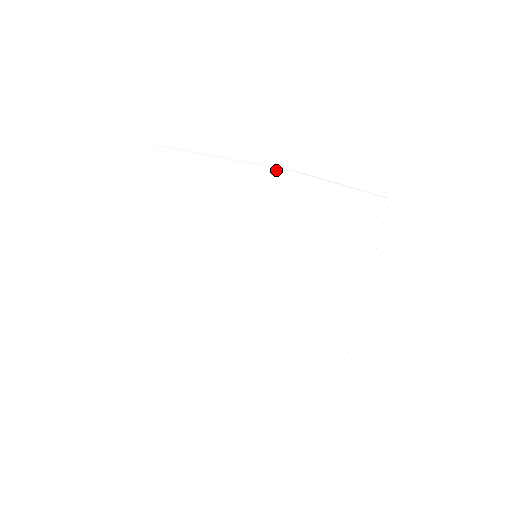
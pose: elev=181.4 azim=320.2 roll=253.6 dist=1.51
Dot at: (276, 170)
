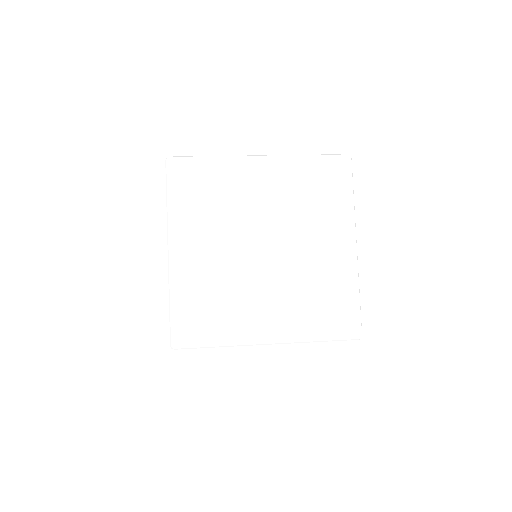
Dot at: (336, 156)
